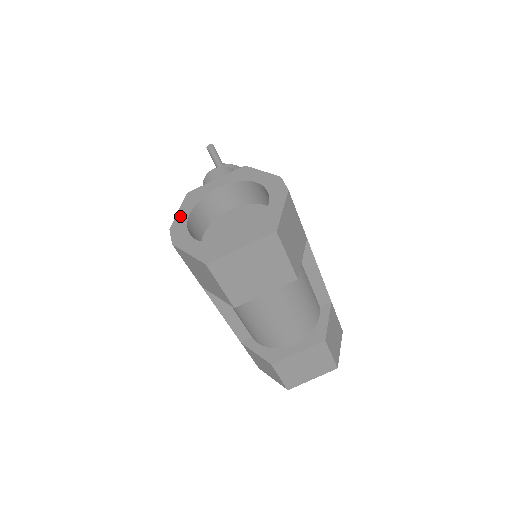
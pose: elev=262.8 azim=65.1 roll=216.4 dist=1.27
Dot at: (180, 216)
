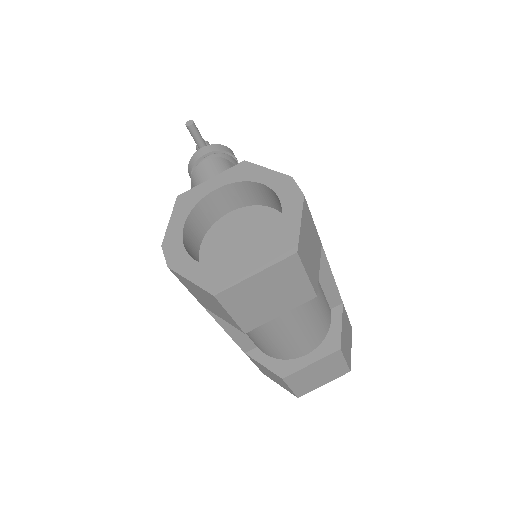
Dot at: (172, 228)
